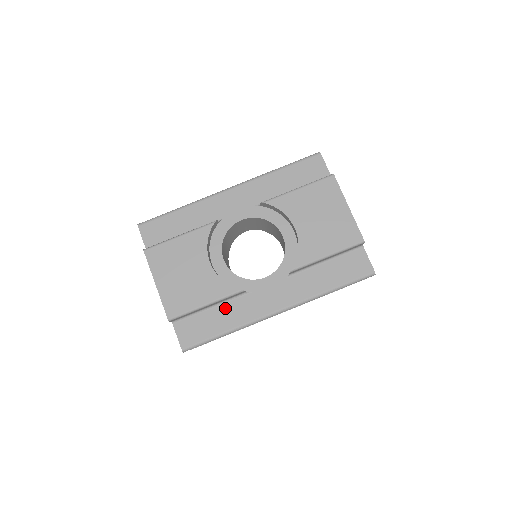
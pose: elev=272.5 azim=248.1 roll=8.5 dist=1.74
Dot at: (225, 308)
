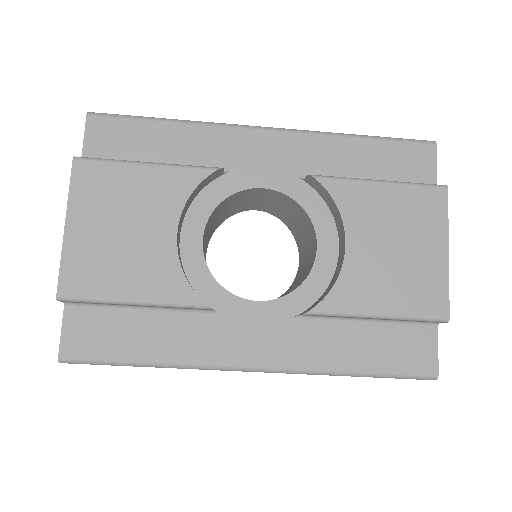
Dot at: (166, 321)
